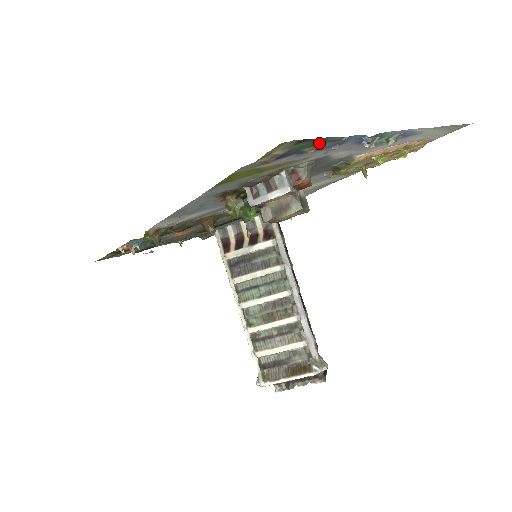
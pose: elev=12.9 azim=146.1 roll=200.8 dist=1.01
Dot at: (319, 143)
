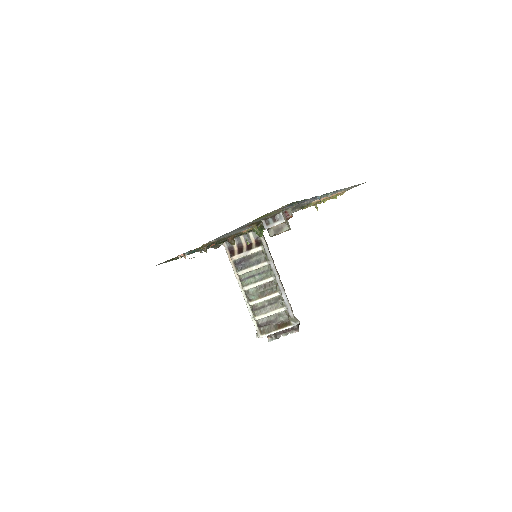
Dot at: (299, 202)
